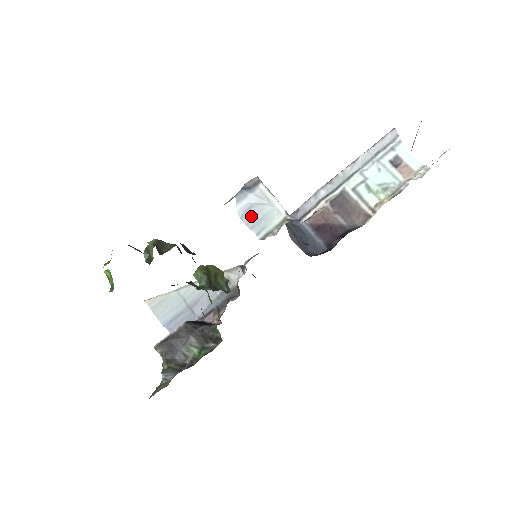
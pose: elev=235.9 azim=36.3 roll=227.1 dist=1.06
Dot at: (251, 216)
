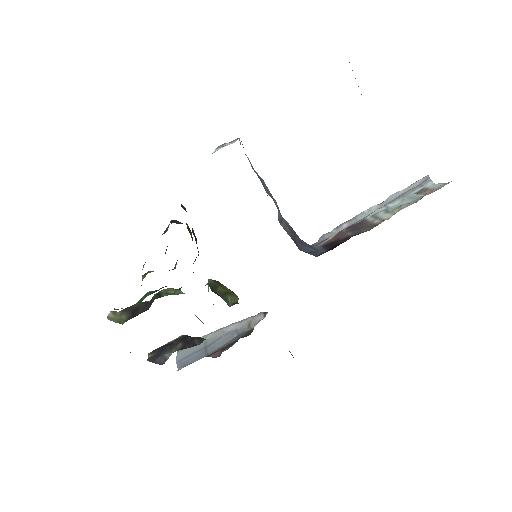
Dot at: occluded
